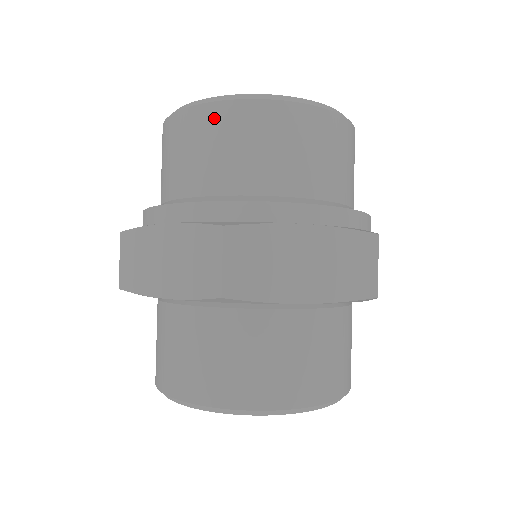
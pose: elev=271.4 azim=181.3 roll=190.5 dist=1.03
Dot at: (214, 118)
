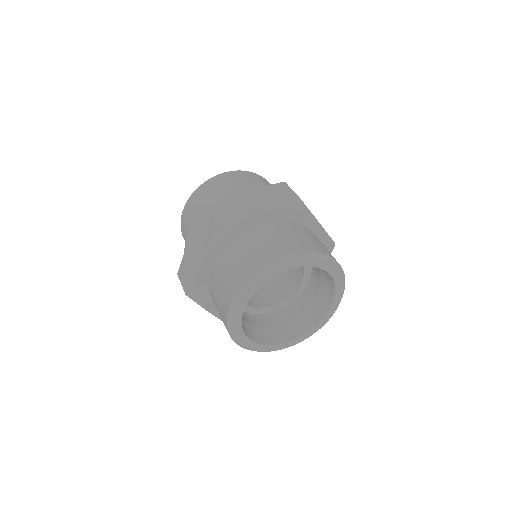
Dot at: (243, 174)
